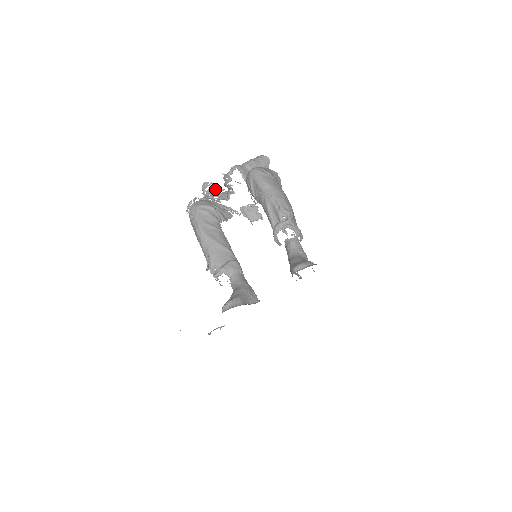
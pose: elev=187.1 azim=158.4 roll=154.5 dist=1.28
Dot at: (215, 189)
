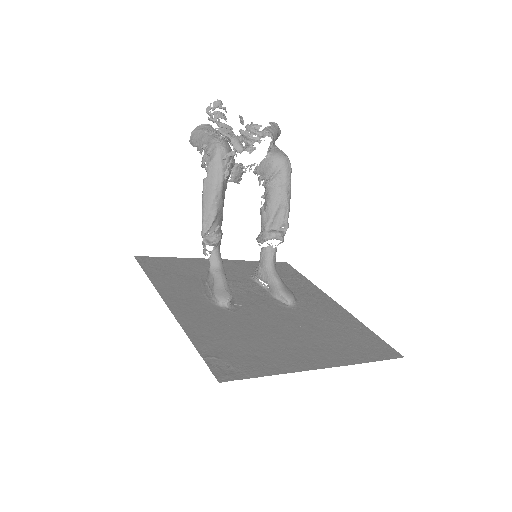
Dot at: (225, 119)
